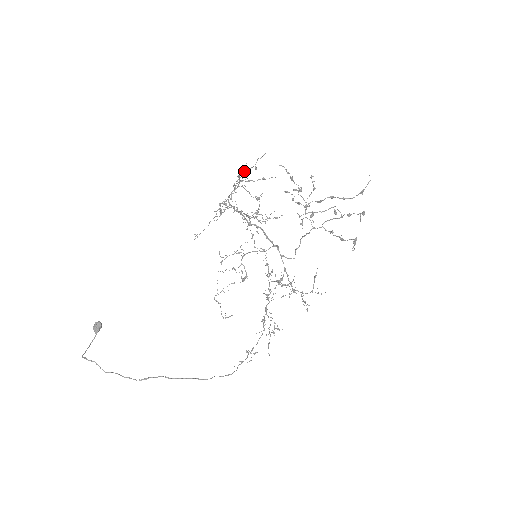
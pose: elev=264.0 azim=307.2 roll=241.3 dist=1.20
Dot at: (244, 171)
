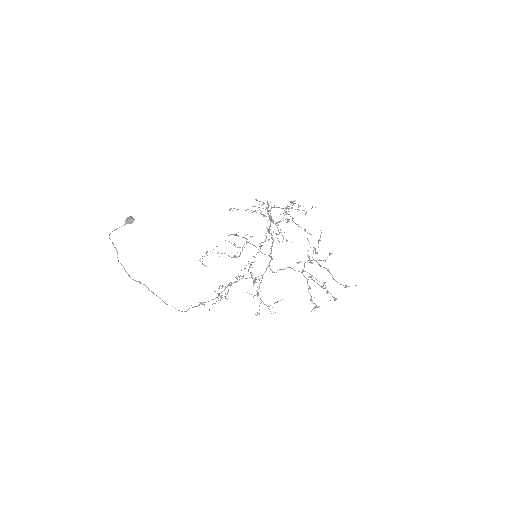
Dot at: occluded
